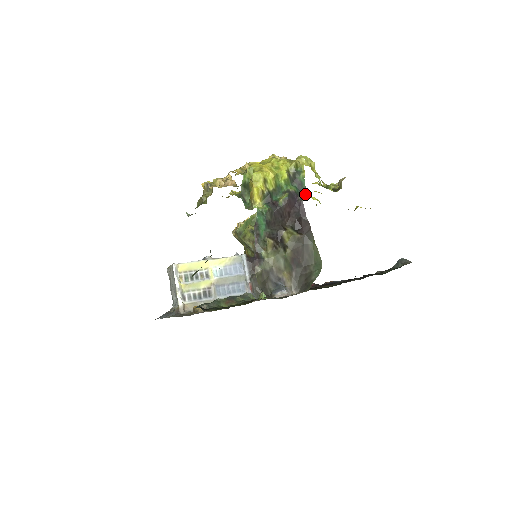
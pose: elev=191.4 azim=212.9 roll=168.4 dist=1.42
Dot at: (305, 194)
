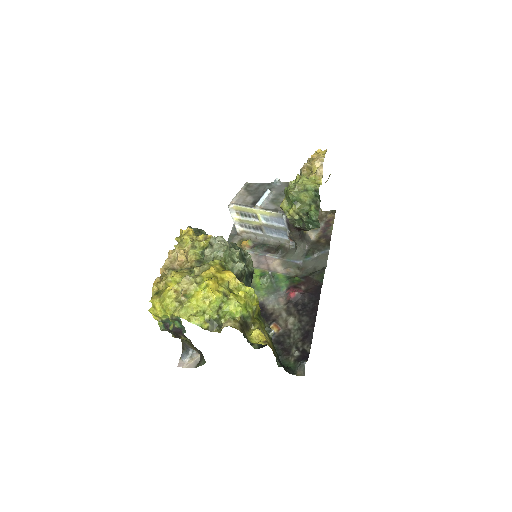
Dot at: (185, 332)
